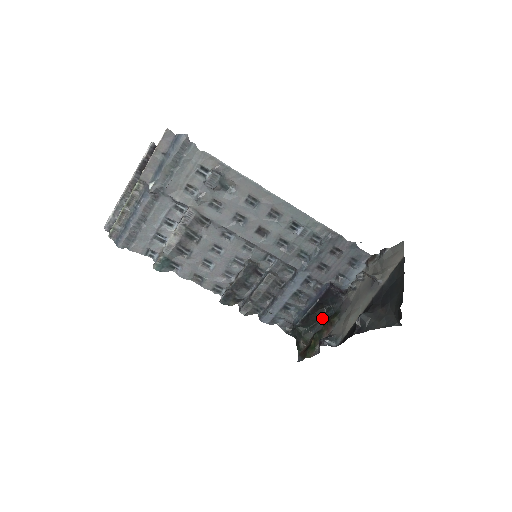
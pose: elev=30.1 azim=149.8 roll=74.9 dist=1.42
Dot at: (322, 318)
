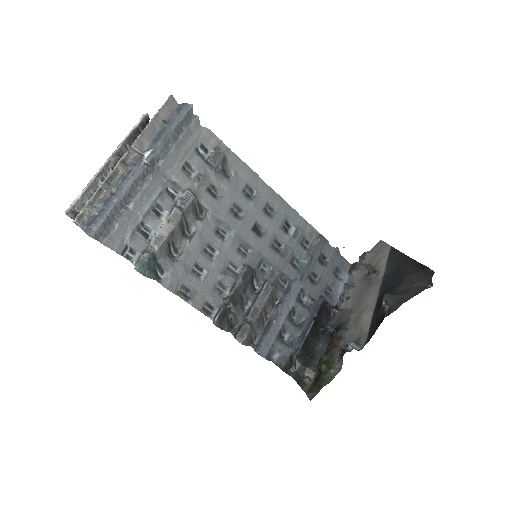
Dot at: (320, 342)
